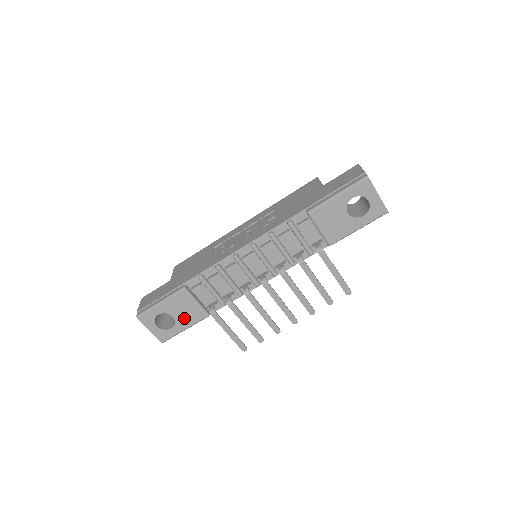
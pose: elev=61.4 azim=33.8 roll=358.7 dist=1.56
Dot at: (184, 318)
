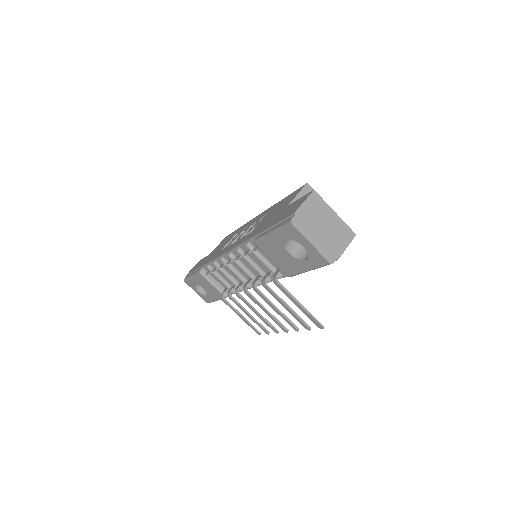
Dot at: (211, 292)
